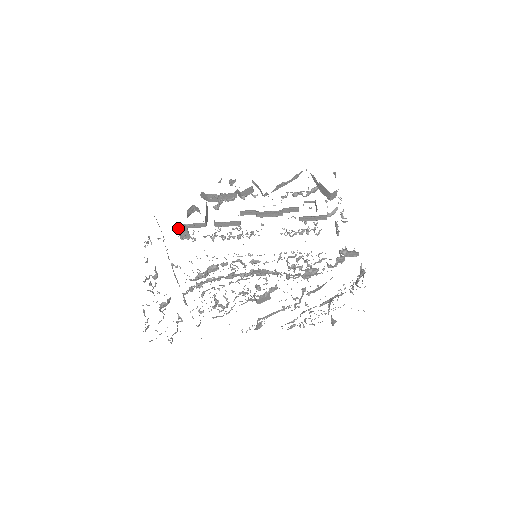
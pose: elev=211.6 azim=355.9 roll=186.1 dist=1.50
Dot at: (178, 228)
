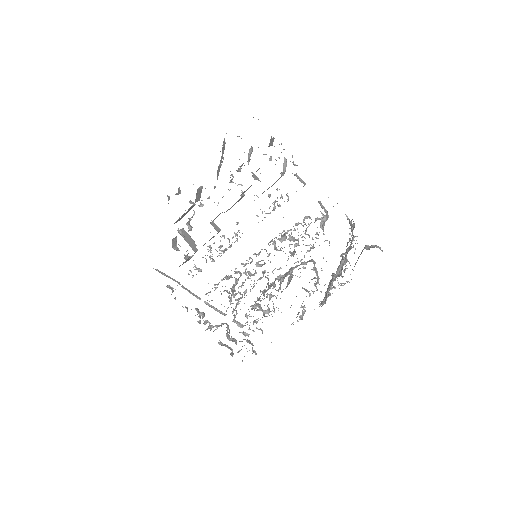
Dot at: occluded
